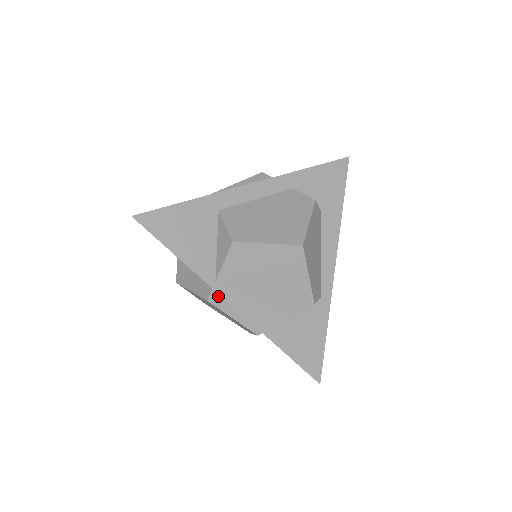
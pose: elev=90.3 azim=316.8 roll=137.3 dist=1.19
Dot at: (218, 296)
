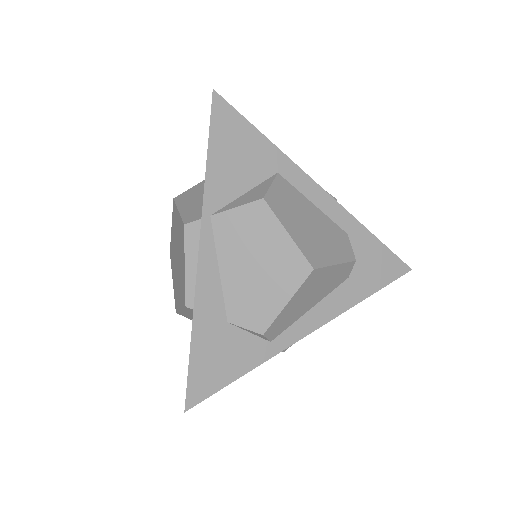
Dot at: (197, 231)
